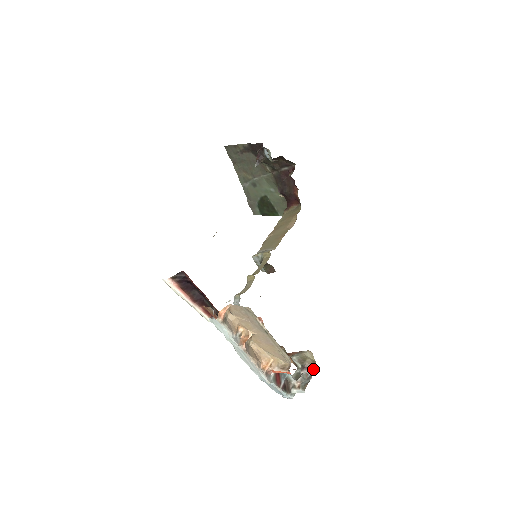
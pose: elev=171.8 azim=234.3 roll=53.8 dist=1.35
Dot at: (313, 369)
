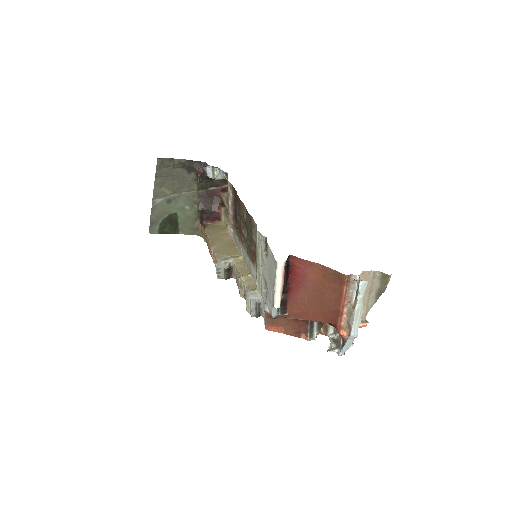
Dot at: occluded
